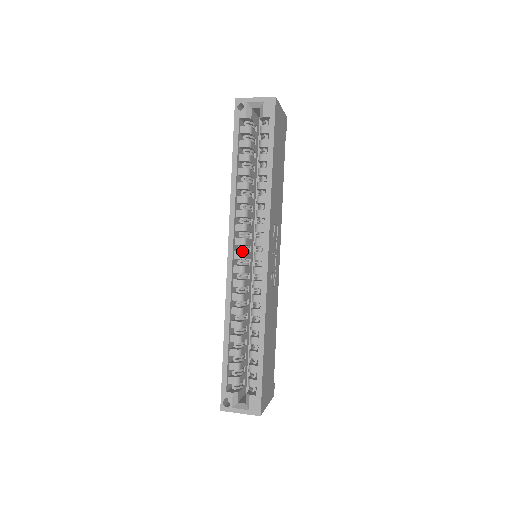
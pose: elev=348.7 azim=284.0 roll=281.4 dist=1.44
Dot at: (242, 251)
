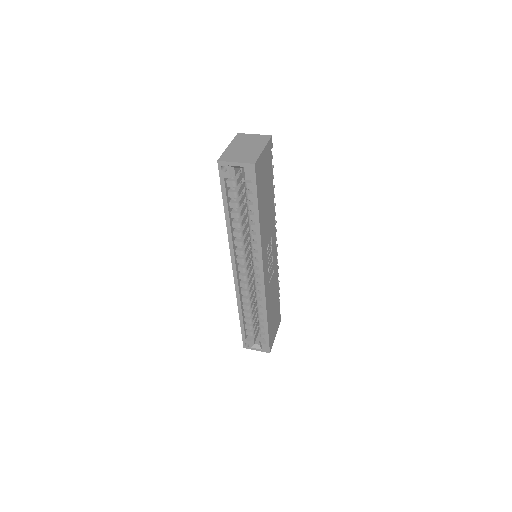
Dot at: occluded
